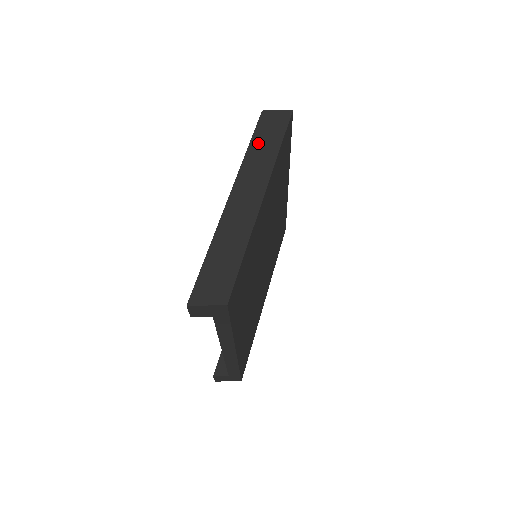
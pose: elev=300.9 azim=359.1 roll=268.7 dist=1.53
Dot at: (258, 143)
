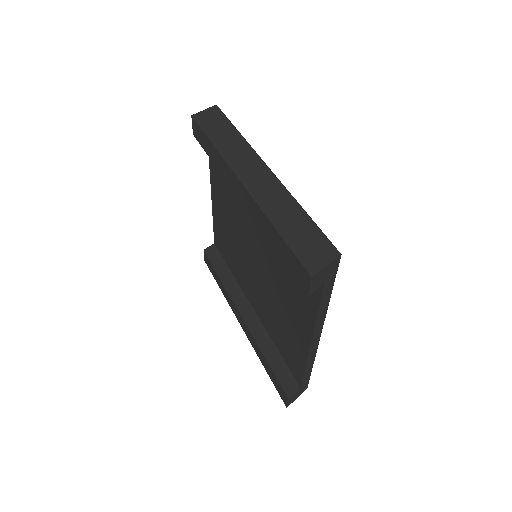
Dot at: (217, 137)
